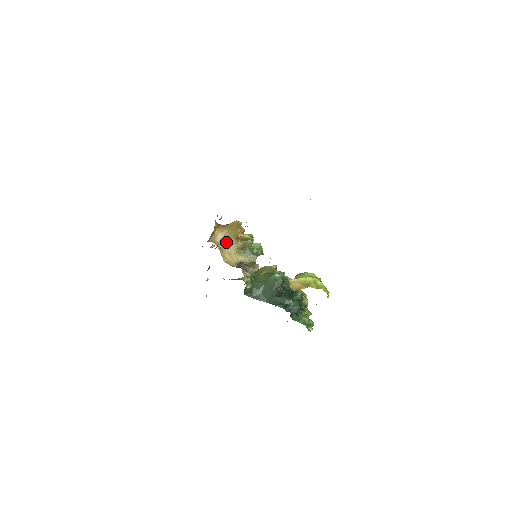
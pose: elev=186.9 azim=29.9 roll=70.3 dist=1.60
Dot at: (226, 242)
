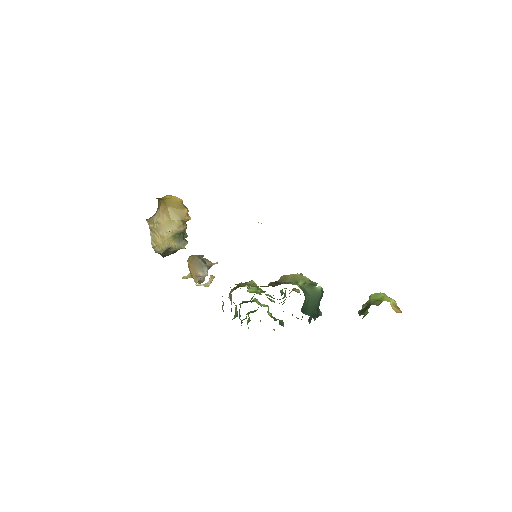
Dot at: (164, 223)
